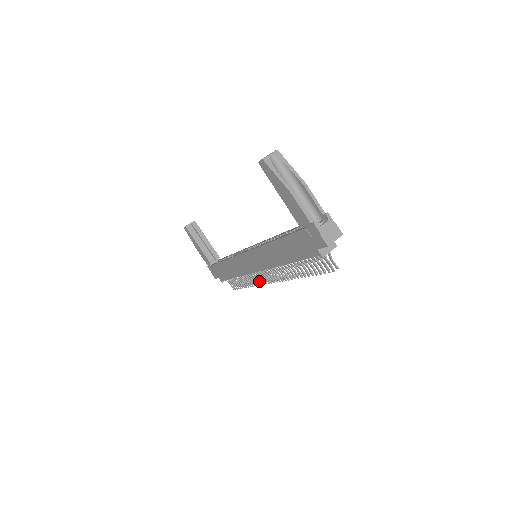
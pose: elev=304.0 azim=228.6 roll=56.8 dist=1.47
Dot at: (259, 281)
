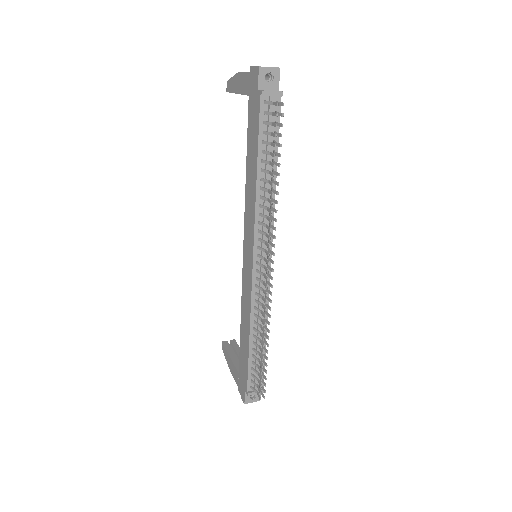
Dot at: (263, 300)
